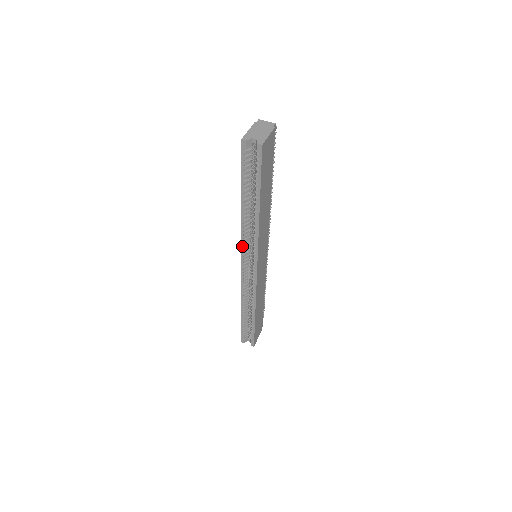
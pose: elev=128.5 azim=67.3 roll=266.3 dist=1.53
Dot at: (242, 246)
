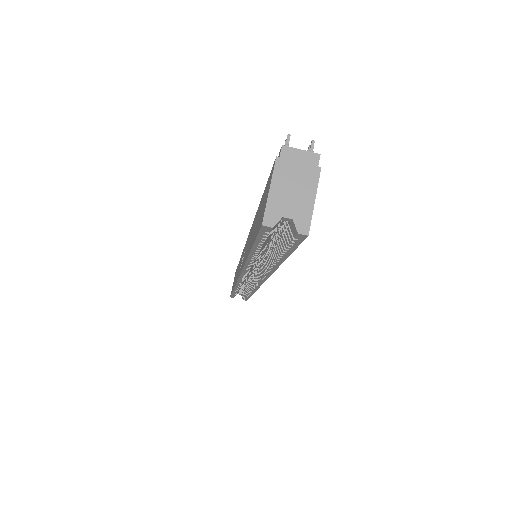
Dot at: (242, 272)
